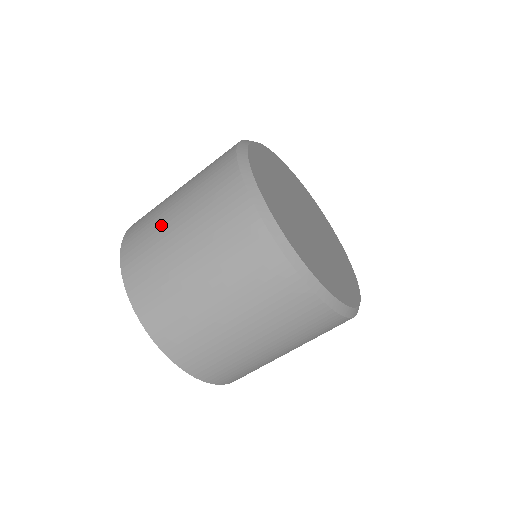
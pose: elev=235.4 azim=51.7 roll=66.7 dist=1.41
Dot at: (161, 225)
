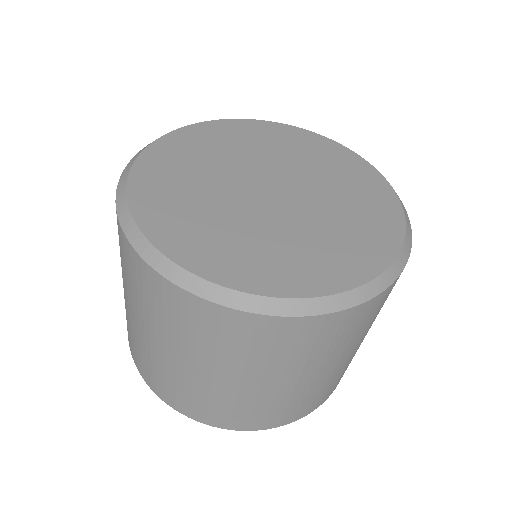
Dot at: occluded
